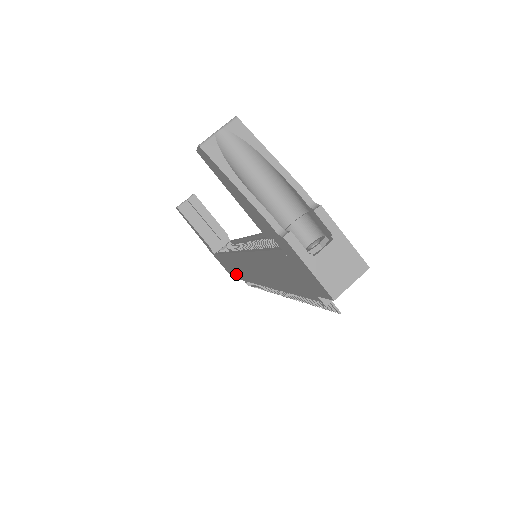
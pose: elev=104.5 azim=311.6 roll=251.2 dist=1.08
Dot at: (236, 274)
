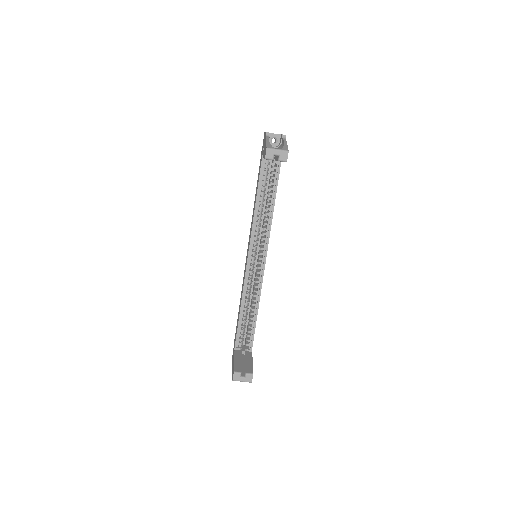
Dot at: occluded
